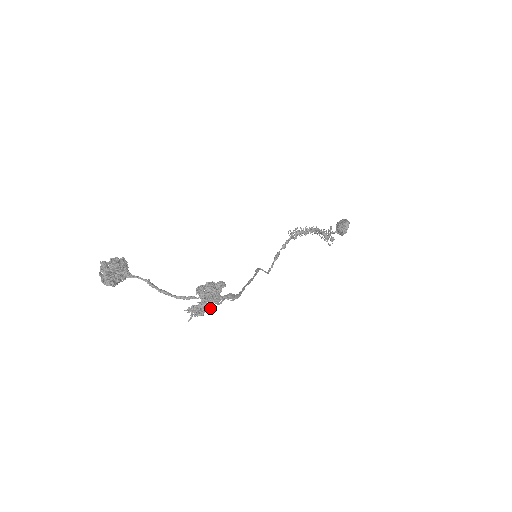
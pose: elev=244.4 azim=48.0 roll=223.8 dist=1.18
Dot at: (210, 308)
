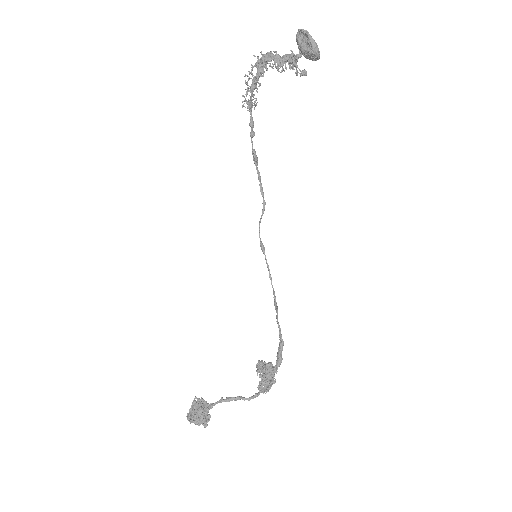
Dot at: (275, 382)
